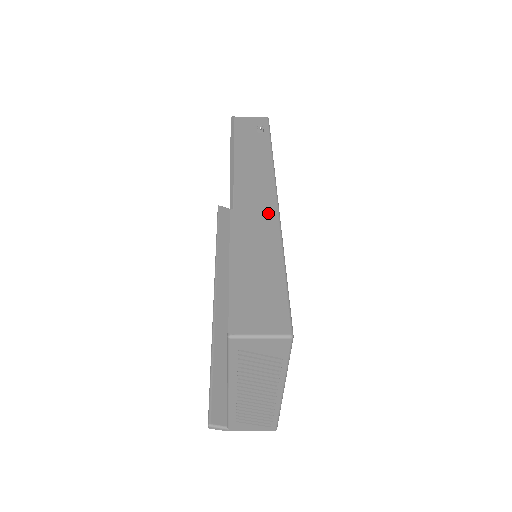
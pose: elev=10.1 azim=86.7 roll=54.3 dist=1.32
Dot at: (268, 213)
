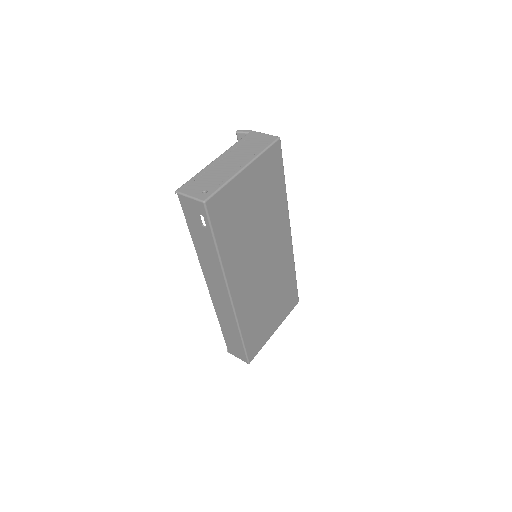
Dot at: (228, 308)
